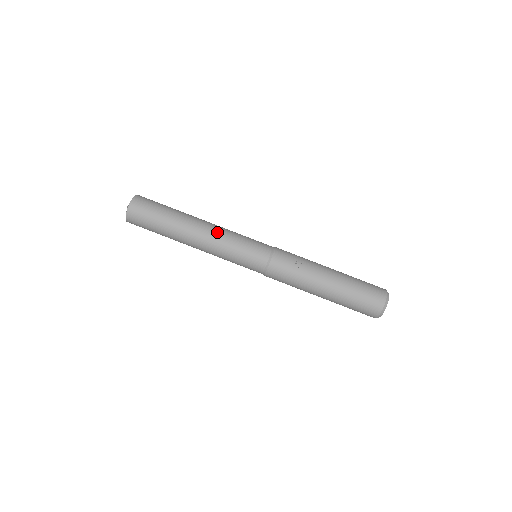
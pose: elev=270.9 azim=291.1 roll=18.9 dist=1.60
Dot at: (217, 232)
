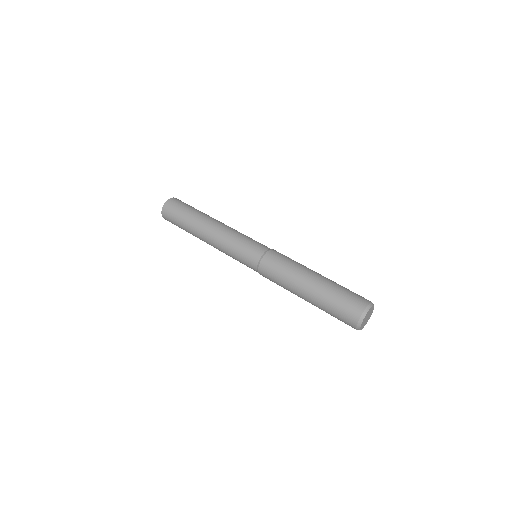
Dot at: (232, 228)
